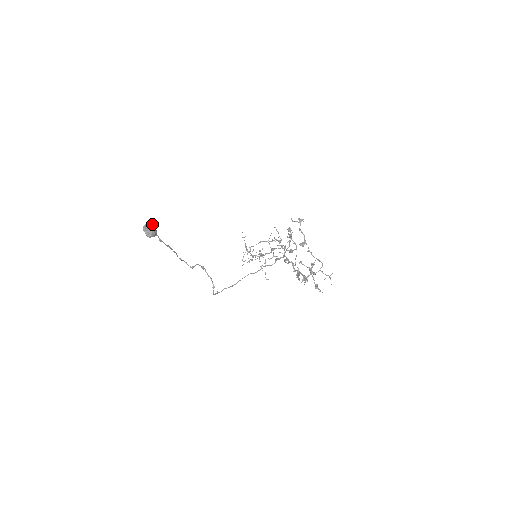
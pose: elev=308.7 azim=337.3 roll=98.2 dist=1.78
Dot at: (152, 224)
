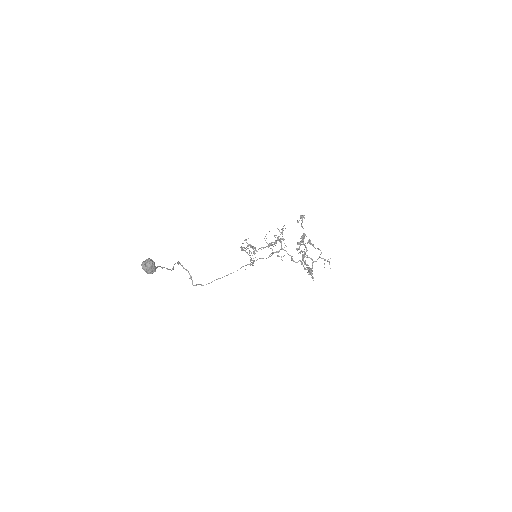
Dot at: (152, 261)
